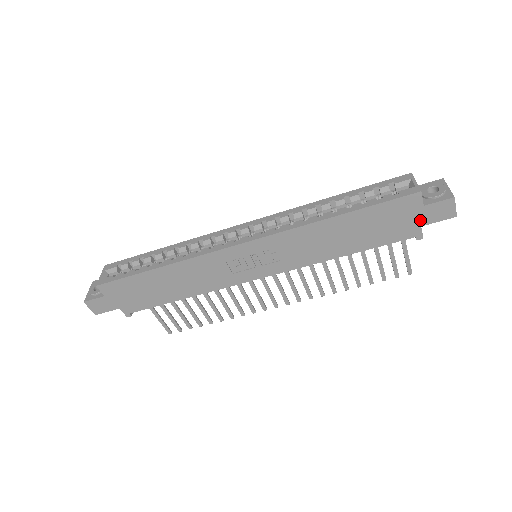
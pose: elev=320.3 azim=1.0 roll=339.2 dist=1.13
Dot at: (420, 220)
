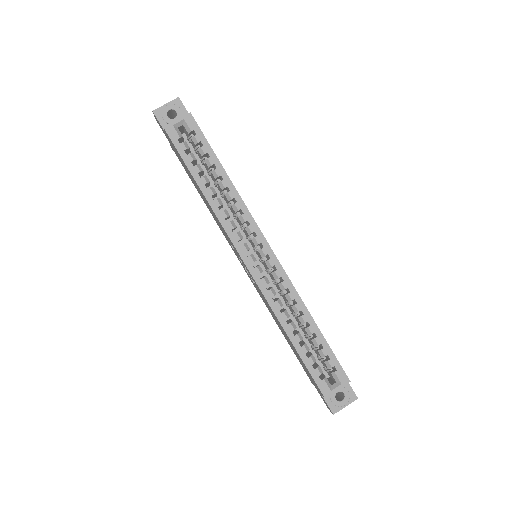
Dot at: (316, 387)
